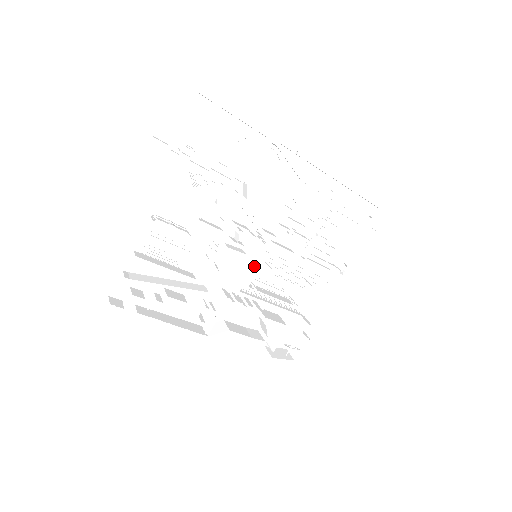
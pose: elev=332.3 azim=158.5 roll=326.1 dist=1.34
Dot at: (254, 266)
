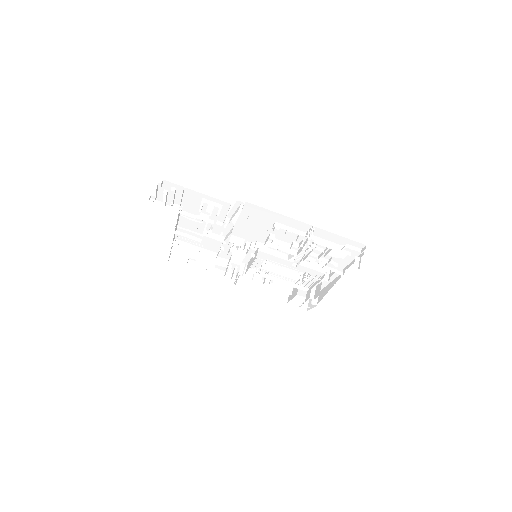
Dot at: (251, 264)
